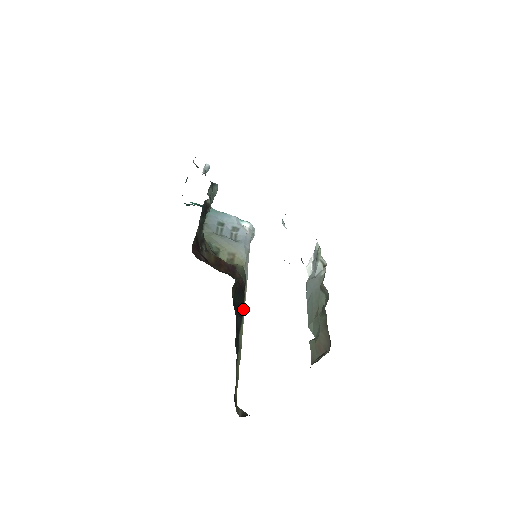
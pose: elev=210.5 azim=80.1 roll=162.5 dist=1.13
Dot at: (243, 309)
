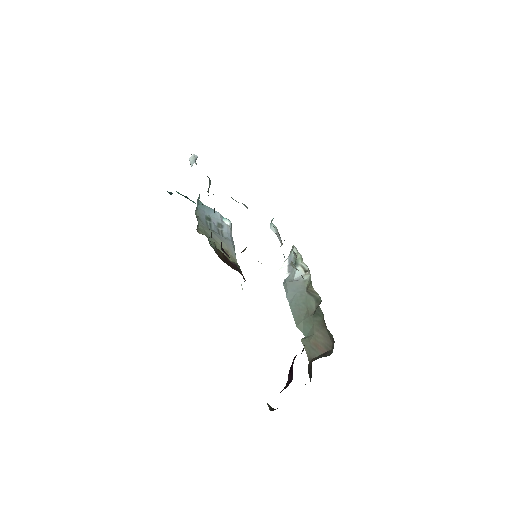
Dot at: occluded
